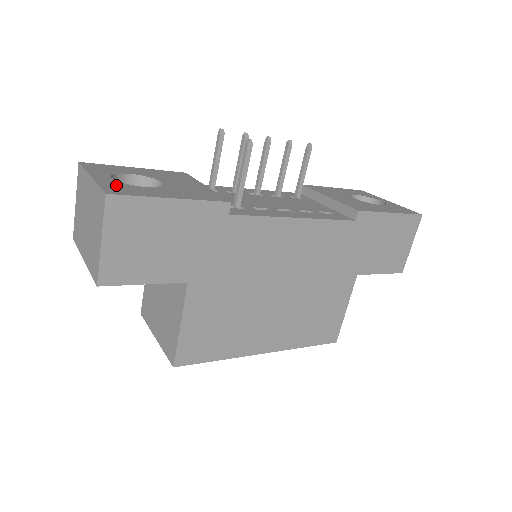
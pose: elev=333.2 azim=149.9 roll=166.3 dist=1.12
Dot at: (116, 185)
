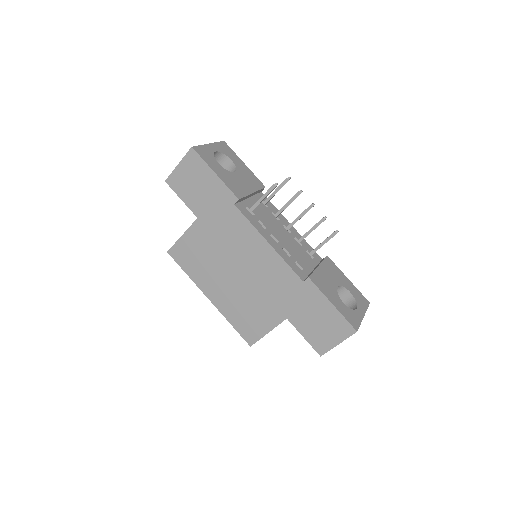
Dot at: (207, 152)
